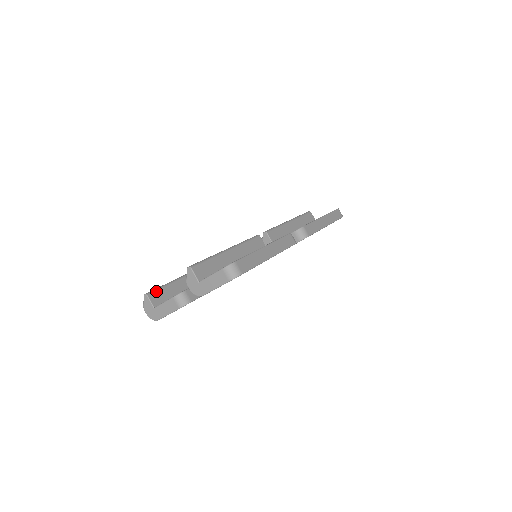
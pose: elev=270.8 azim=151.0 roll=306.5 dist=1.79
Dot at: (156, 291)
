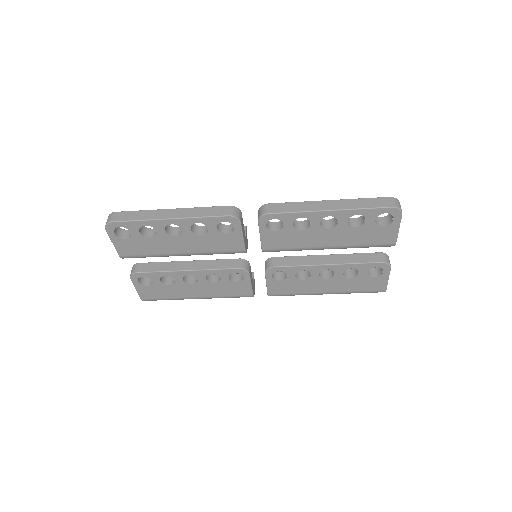
Dot at: occluded
